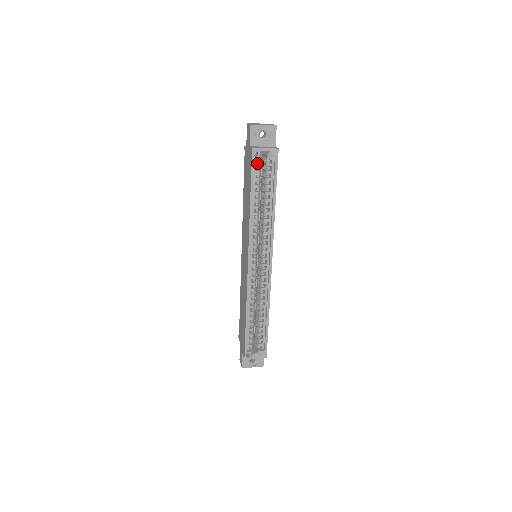
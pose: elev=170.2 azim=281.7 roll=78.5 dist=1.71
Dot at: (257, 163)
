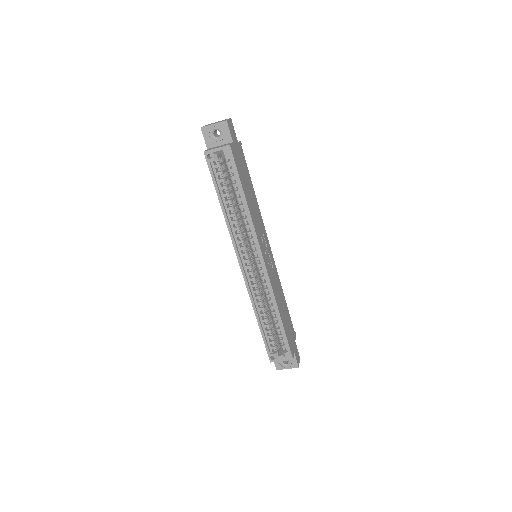
Dot at: (215, 165)
